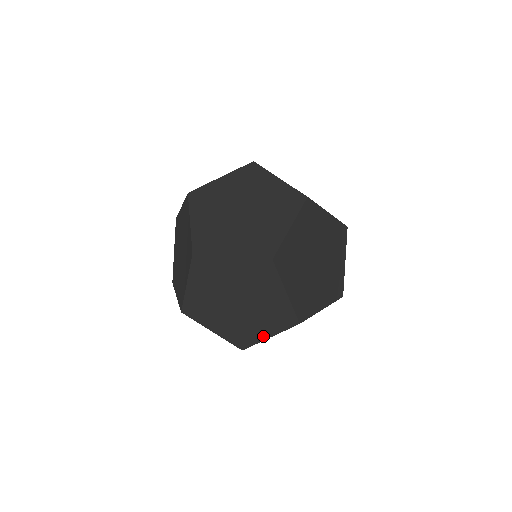
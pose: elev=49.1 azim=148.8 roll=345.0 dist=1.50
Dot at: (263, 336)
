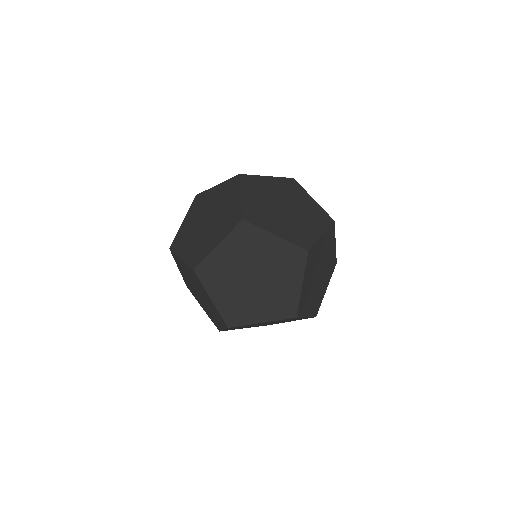
Dot at: (213, 246)
